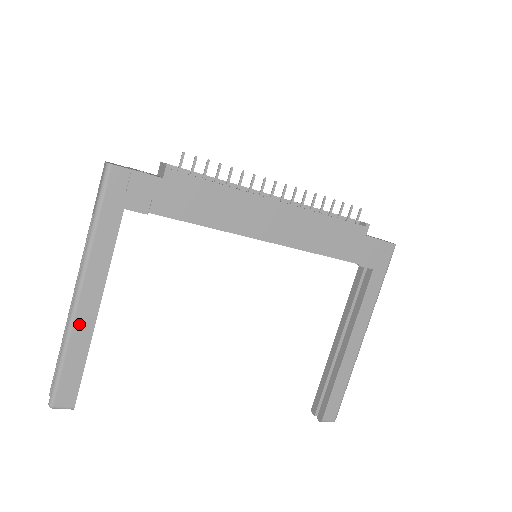
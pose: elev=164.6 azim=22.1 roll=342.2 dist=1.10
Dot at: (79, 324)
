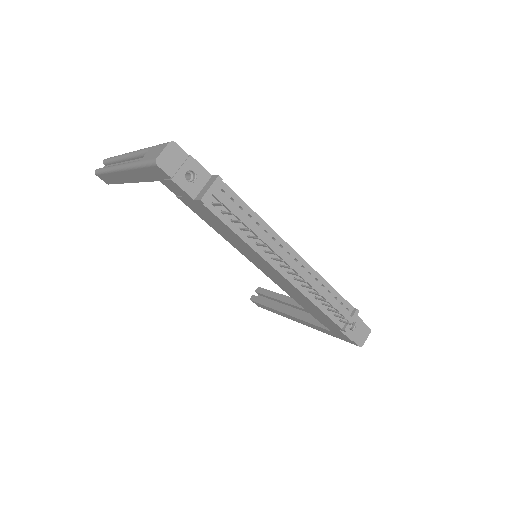
Dot at: (116, 175)
